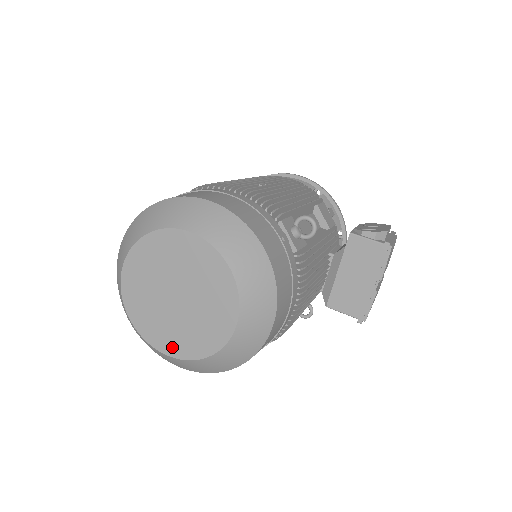
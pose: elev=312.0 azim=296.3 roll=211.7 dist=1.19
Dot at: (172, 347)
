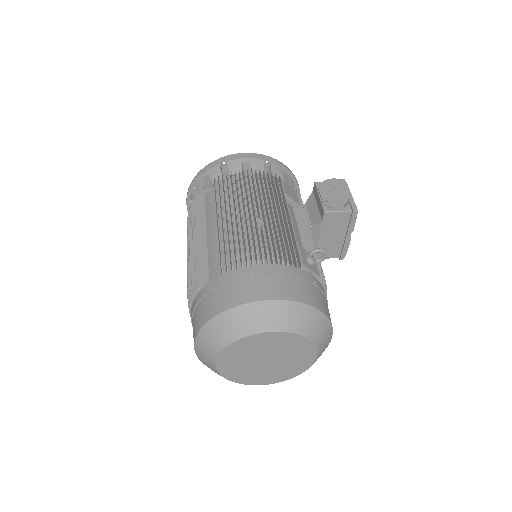
Dot at: (268, 381)
